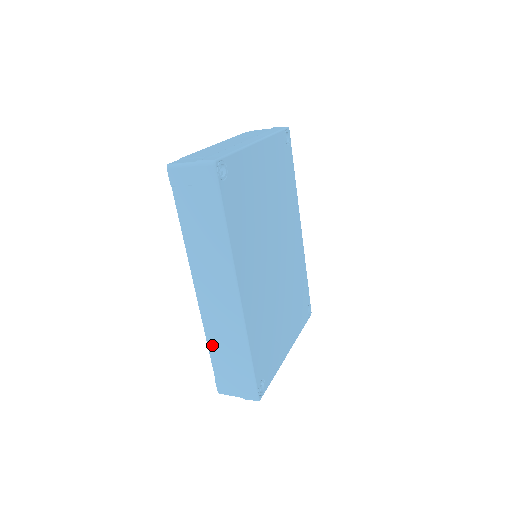
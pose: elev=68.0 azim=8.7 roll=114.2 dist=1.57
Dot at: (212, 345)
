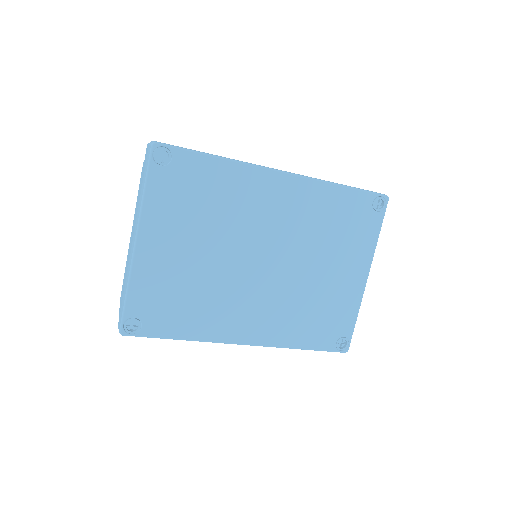
Dot at: occluded
